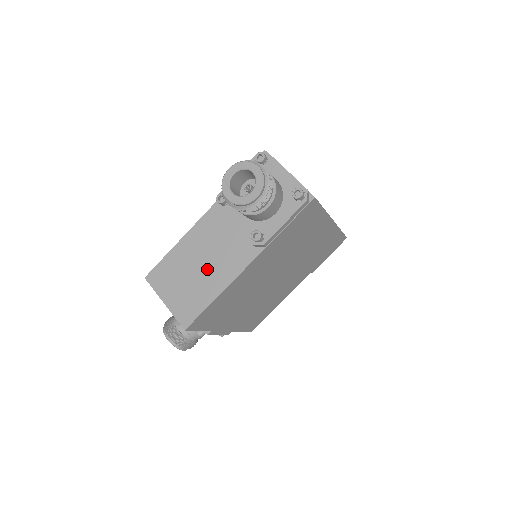
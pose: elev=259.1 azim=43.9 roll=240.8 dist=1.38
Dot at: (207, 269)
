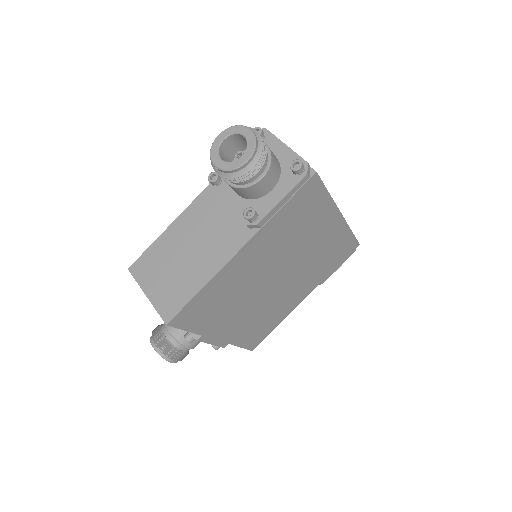
Dot at: (195, 256)
